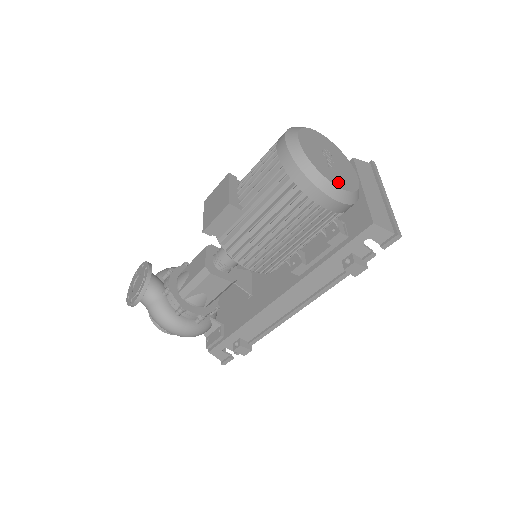
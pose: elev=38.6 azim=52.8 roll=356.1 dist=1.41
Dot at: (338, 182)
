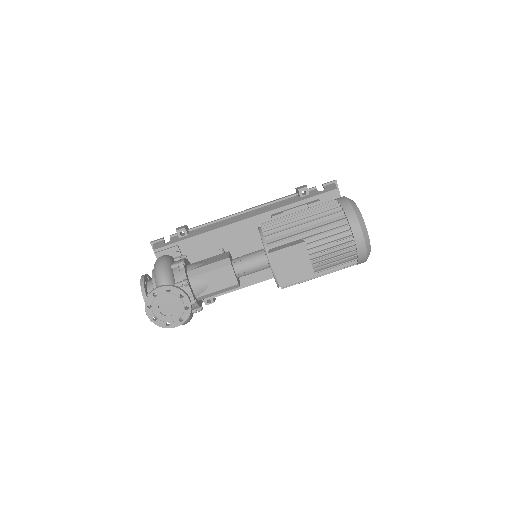
Dot at: occluded
